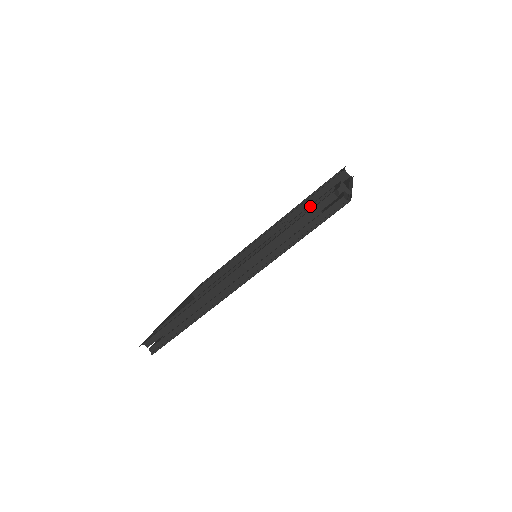
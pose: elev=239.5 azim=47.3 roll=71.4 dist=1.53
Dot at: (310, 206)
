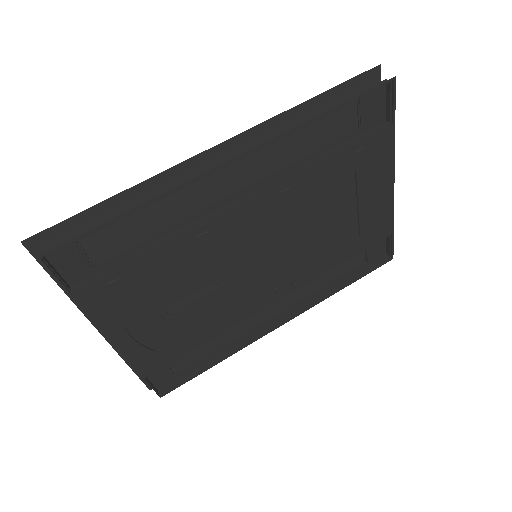
Dot at: occluded
